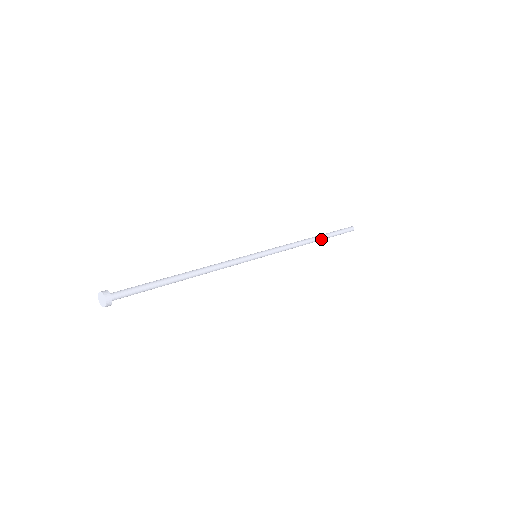
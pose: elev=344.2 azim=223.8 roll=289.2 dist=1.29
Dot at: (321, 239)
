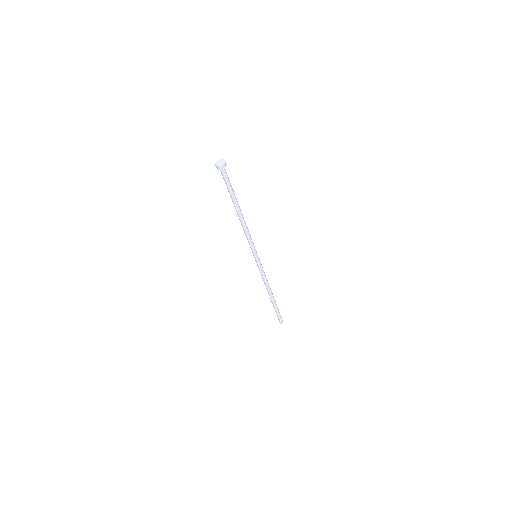
Dot at: (273, 300)
